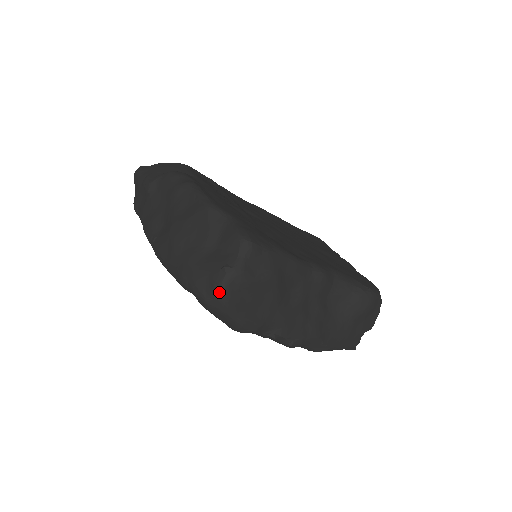
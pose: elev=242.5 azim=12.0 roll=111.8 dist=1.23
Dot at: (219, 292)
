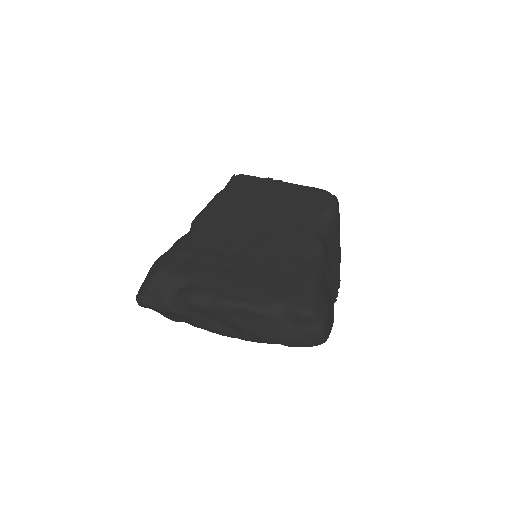
Dot at: (324, 341)
